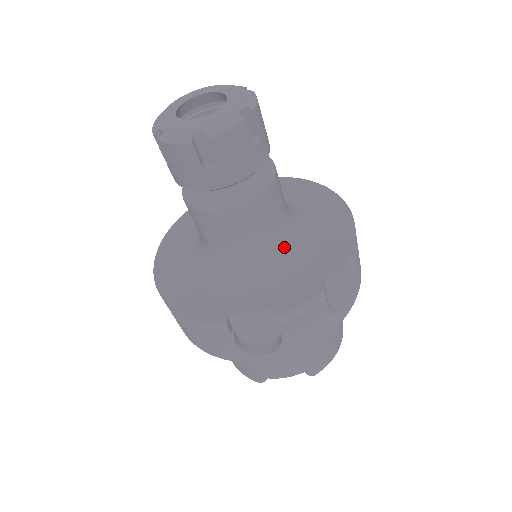
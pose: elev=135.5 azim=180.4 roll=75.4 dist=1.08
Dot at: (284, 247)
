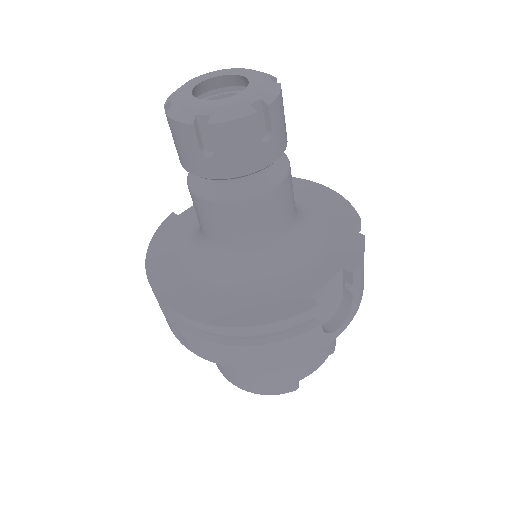
Dot at: (303, 221)
